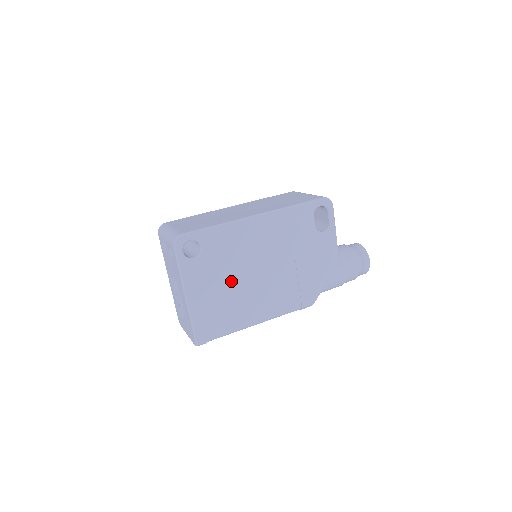
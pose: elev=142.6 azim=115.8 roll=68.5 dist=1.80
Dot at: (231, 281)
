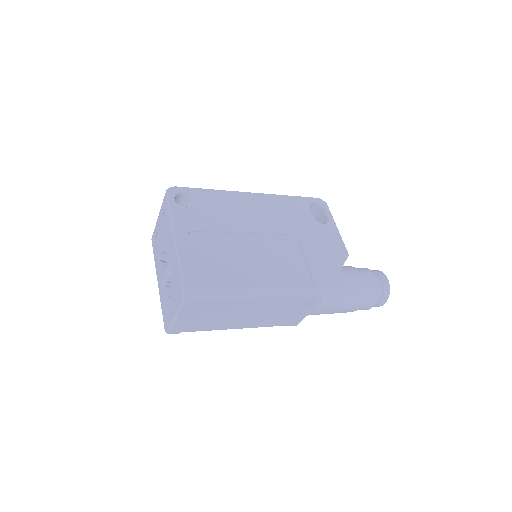
Dot at: (227, 238)
